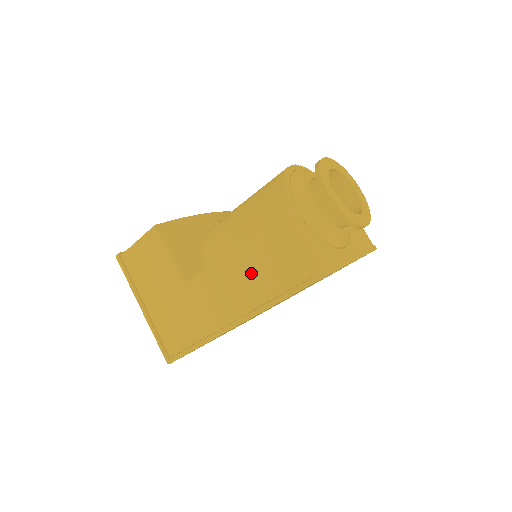
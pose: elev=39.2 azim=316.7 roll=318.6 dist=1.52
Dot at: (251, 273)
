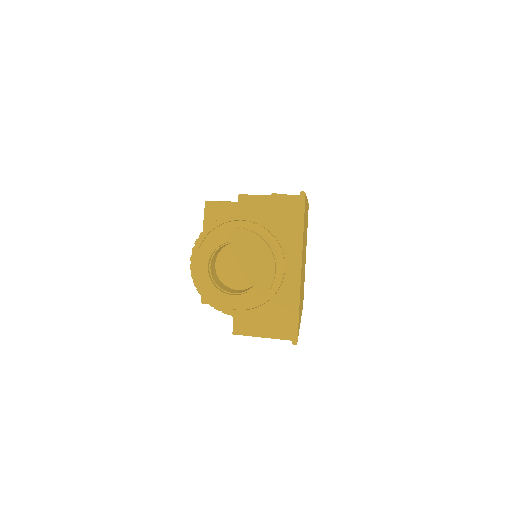
Dot at: occluded
